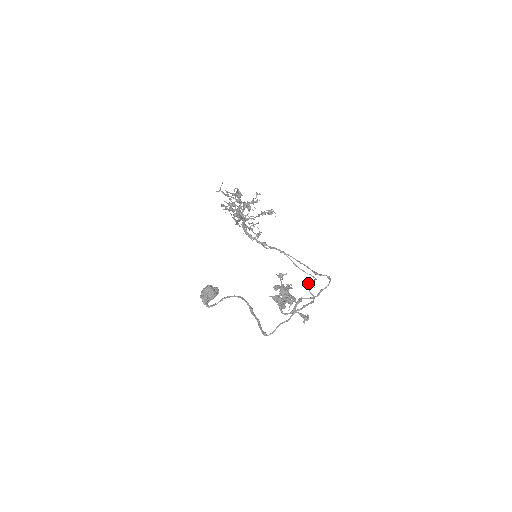
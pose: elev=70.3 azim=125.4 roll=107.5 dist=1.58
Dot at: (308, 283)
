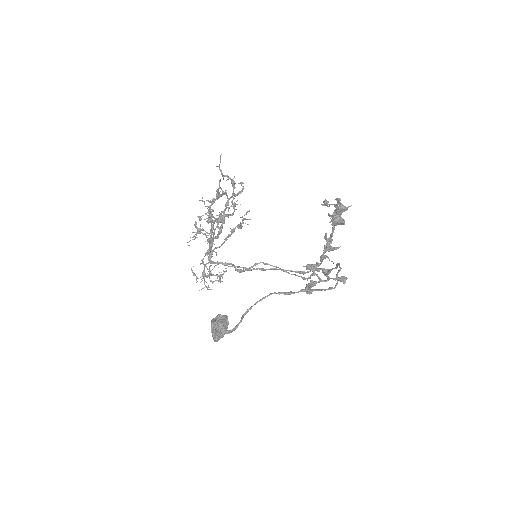
Dot at: occluded
